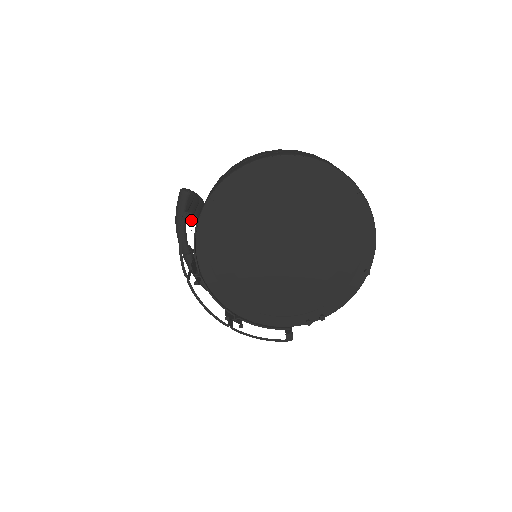
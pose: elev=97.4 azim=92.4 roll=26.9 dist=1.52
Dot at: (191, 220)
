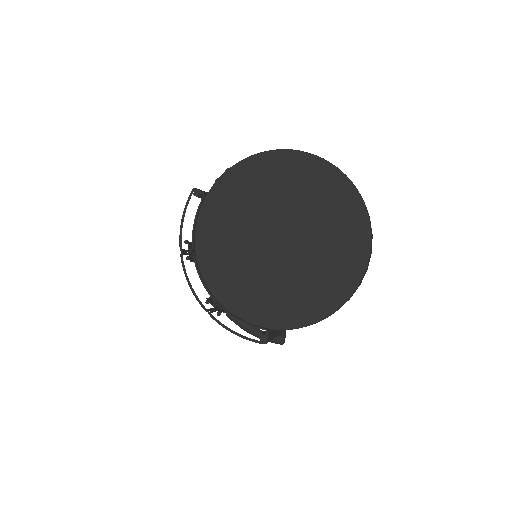
Dot at: (197, 196)
